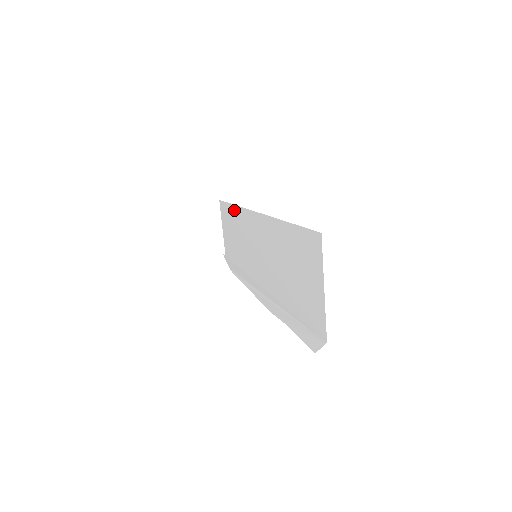
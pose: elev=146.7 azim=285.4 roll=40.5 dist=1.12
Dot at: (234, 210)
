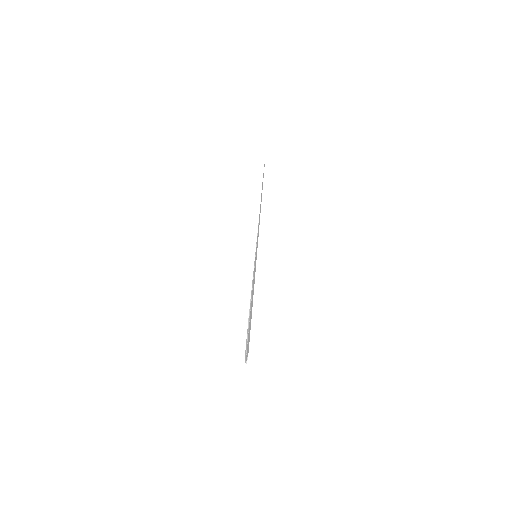
Dot at: (261, 201)
